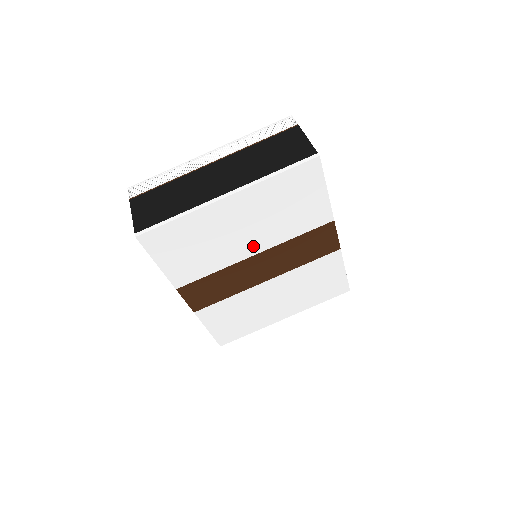
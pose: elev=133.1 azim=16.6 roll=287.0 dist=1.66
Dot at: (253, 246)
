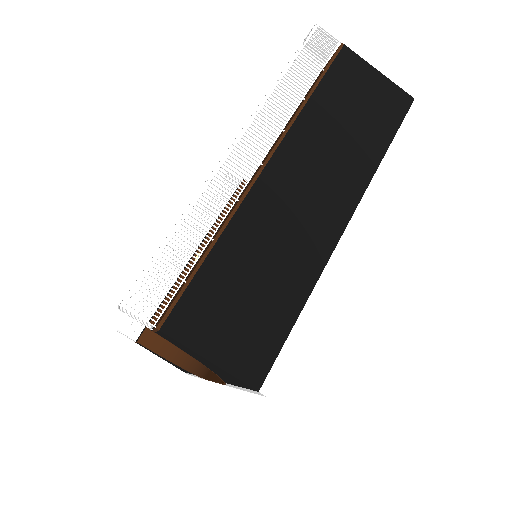
Dot at: occluded
